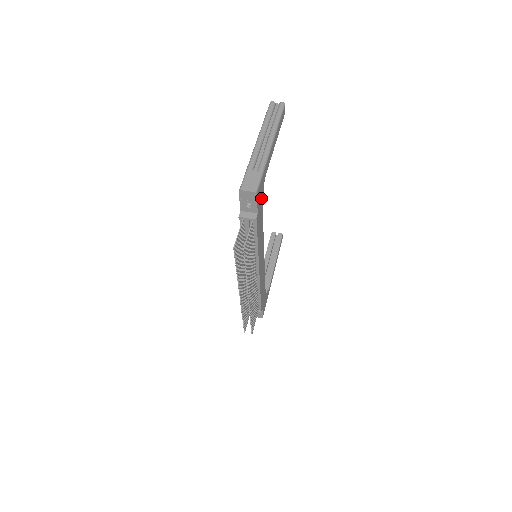
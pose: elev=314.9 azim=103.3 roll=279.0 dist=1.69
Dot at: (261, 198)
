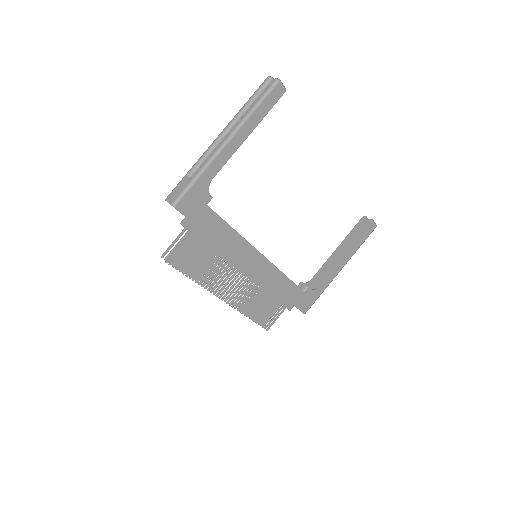
Dot at: (204, 207)
